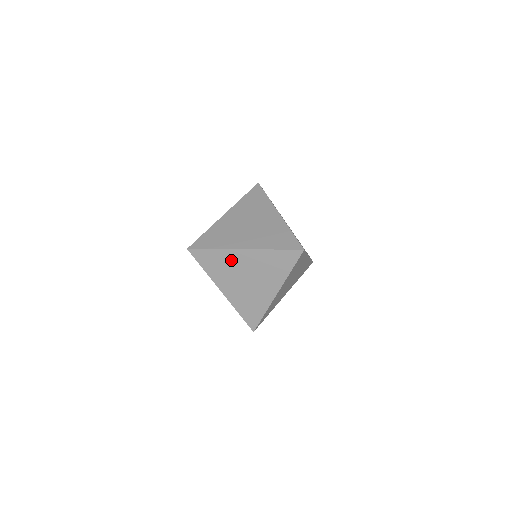
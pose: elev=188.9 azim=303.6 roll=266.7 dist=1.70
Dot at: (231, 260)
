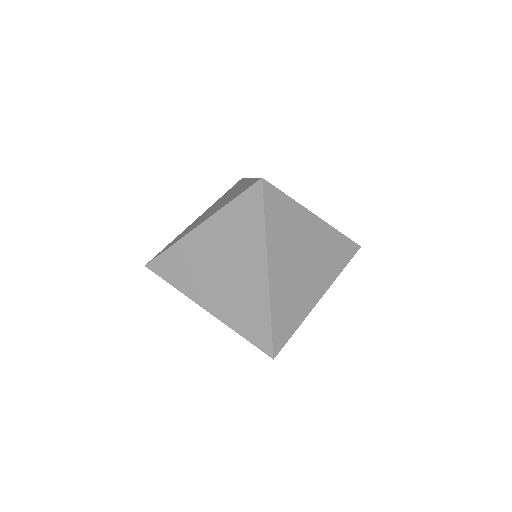
Dot at: occluded
